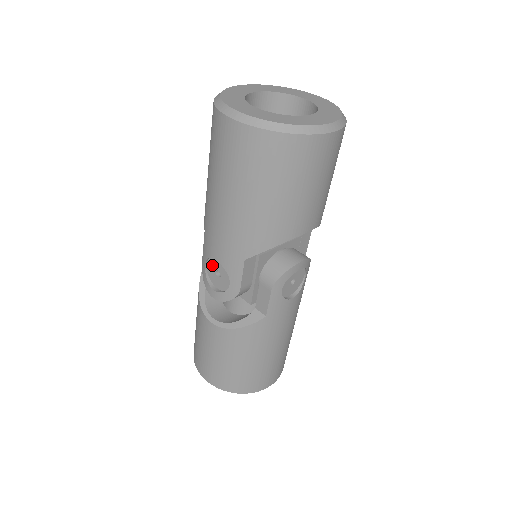
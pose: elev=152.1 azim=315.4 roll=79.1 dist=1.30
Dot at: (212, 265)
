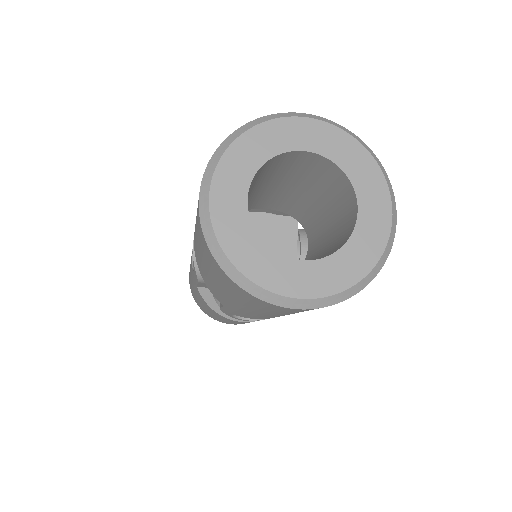
Dot at: occluded
